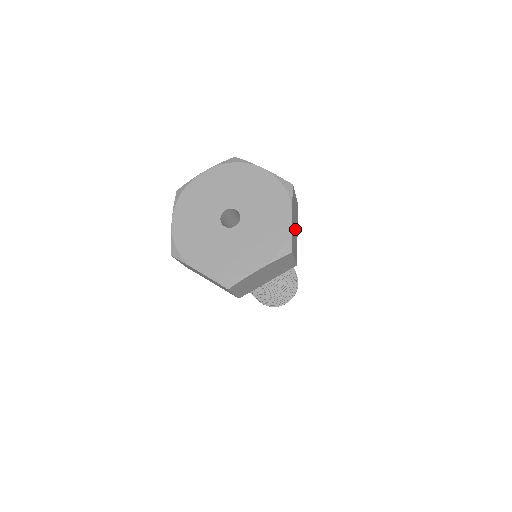
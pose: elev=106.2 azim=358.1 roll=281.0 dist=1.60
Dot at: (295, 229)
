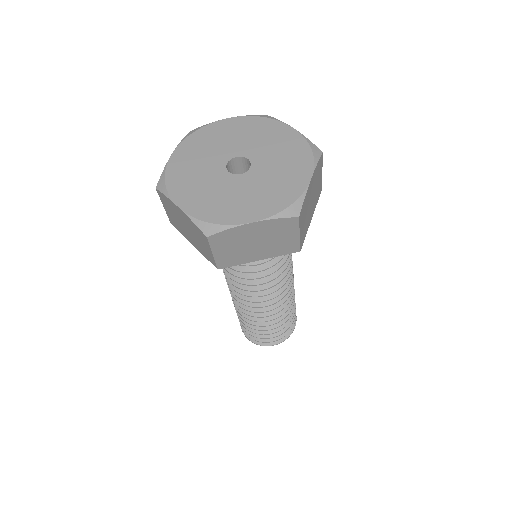
Dot at: (310, 206)
